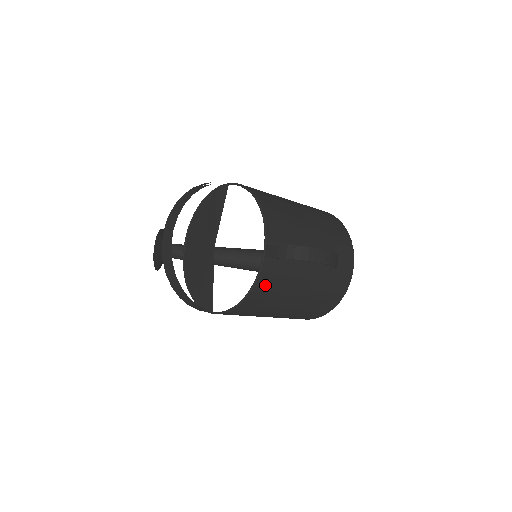
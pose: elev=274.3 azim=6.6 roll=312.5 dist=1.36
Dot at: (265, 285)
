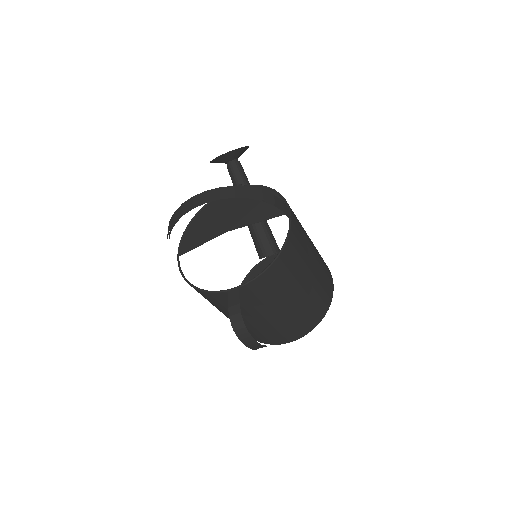
Dot at: (213, 298)
